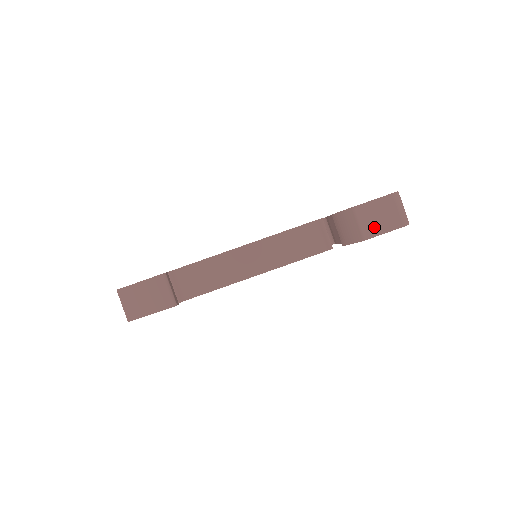
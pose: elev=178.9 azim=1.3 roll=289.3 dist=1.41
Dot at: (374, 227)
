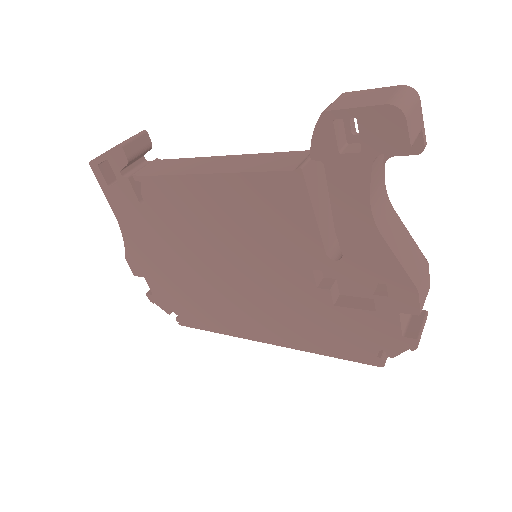
Dot at: (348, 104)
